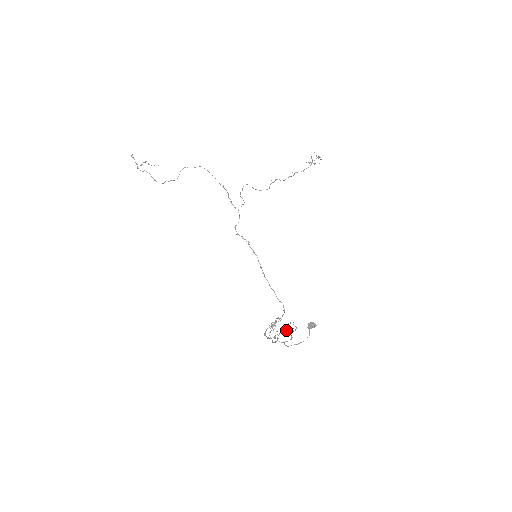
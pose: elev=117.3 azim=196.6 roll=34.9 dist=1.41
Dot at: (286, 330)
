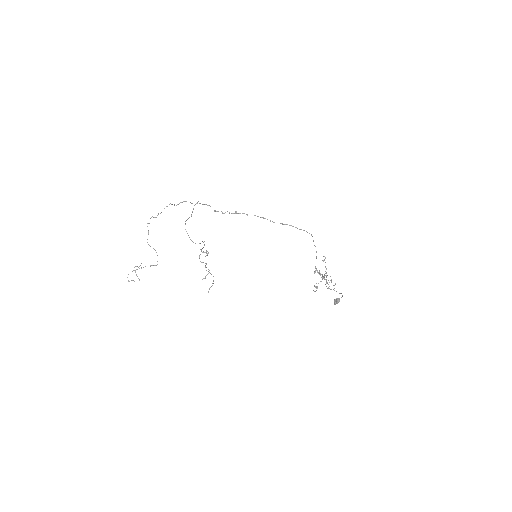
Dot at: occluded
